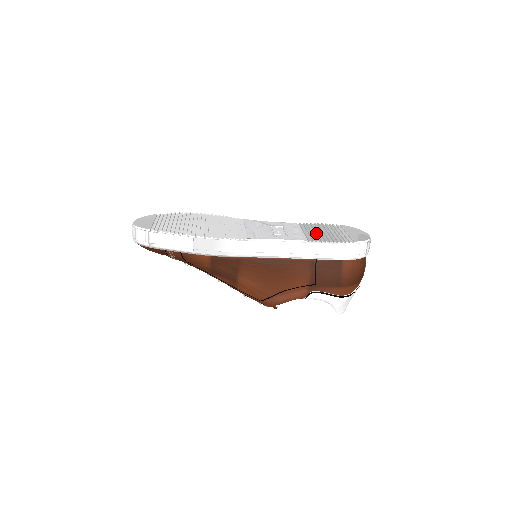
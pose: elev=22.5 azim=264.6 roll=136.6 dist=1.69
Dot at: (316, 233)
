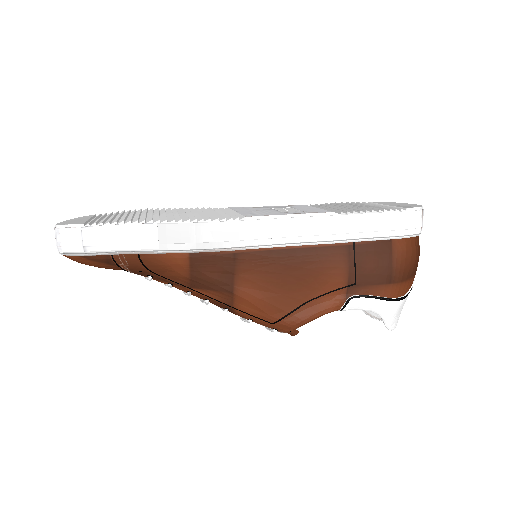
Dot at: (343, 207)
